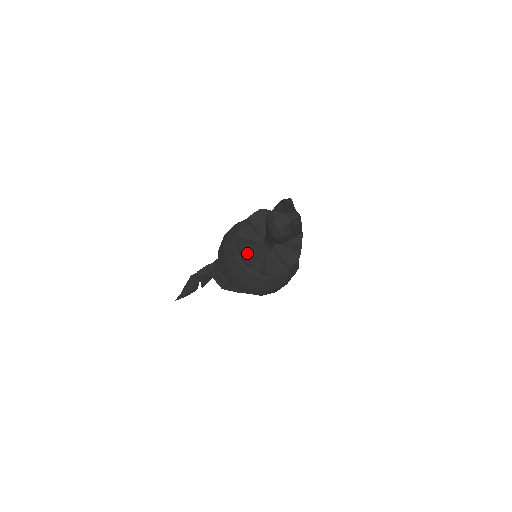
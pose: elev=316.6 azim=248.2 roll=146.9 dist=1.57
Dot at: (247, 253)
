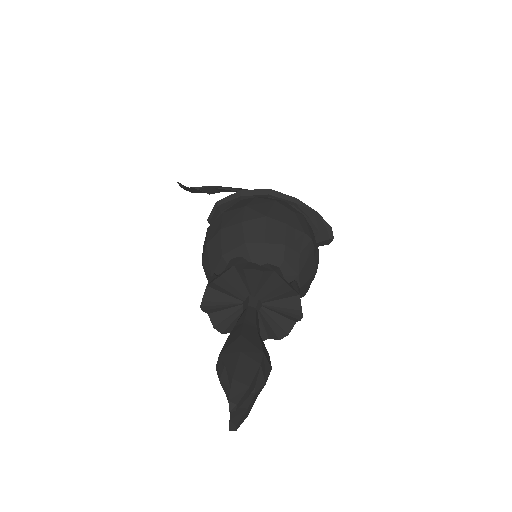
Dot at: (212, 310)
